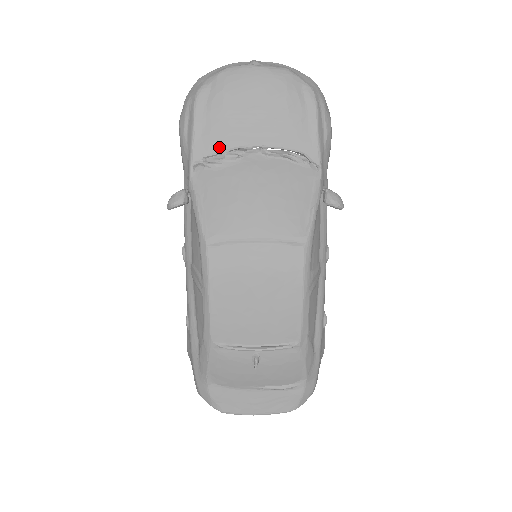
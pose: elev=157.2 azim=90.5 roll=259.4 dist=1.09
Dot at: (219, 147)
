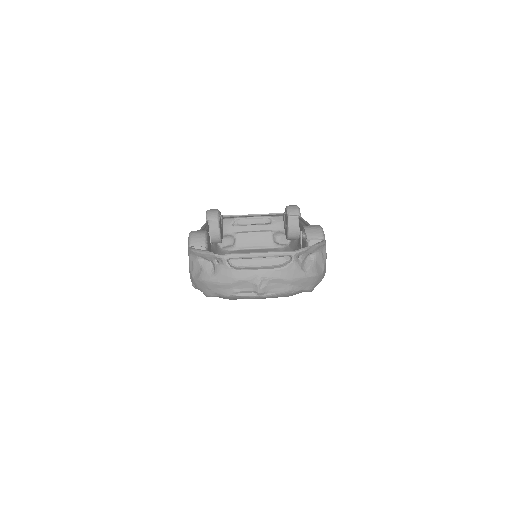
Dot at: occluded
